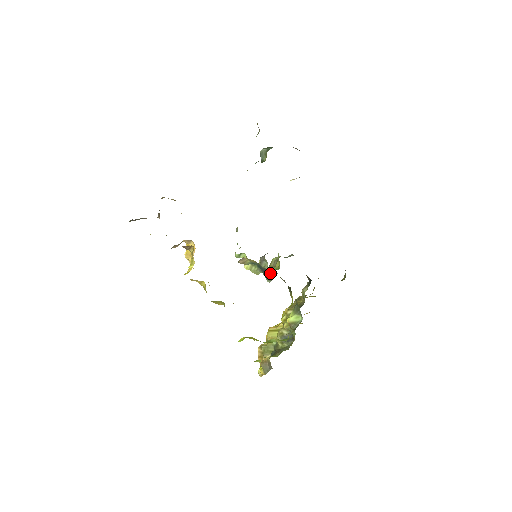
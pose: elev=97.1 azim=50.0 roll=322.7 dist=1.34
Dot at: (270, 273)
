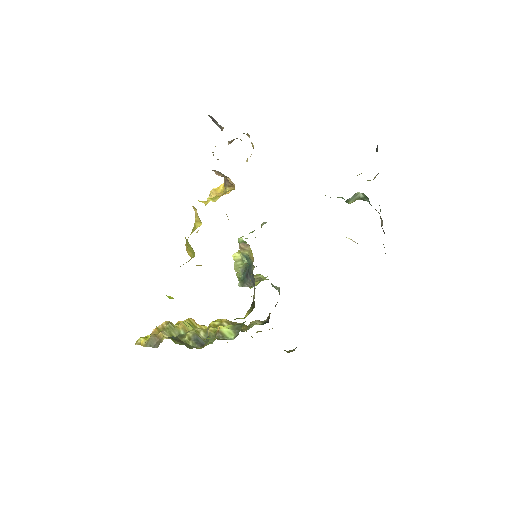
Dot at: (251, 279)
